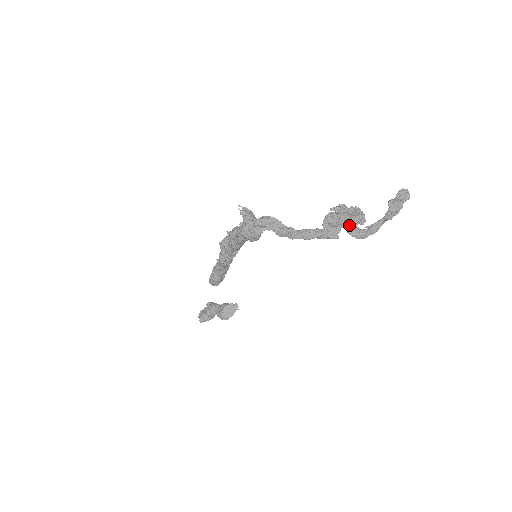
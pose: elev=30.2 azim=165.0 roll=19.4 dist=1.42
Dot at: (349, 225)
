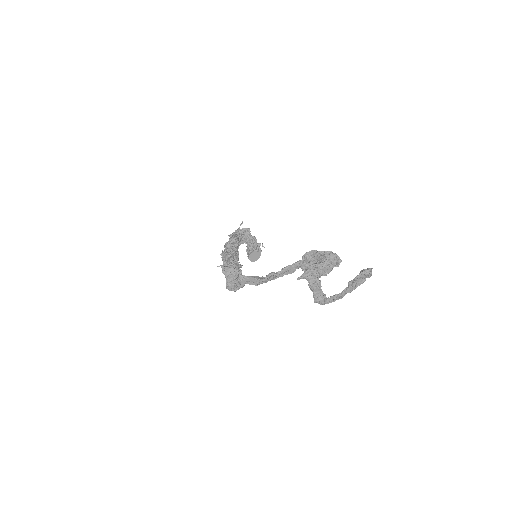
Dot at: (314, 297)
